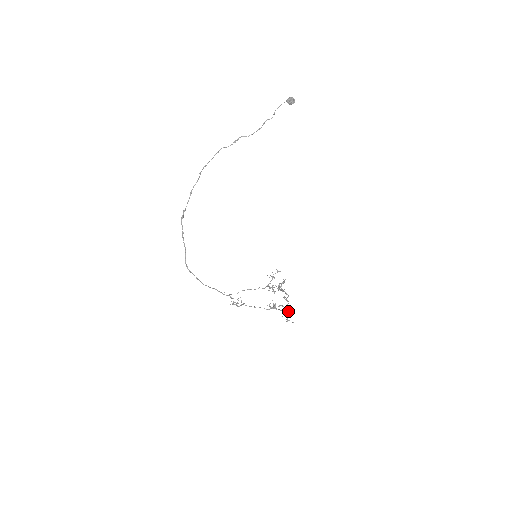
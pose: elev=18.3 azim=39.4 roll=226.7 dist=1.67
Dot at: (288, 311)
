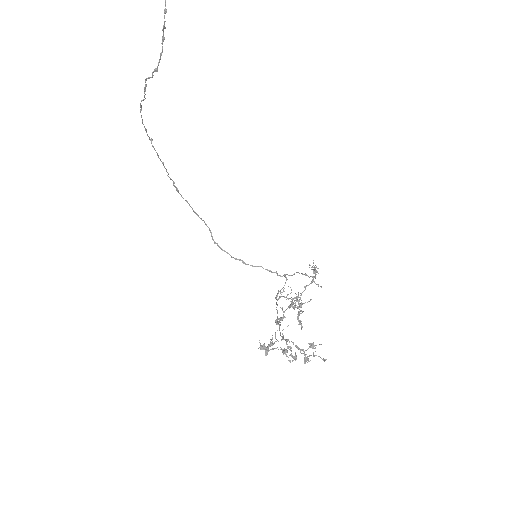
Dot at: (291, 355)
